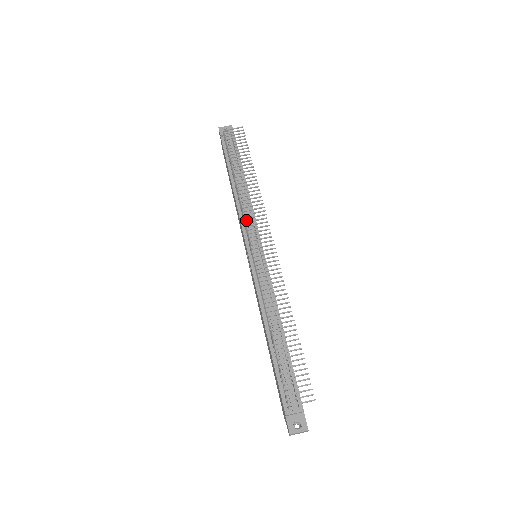
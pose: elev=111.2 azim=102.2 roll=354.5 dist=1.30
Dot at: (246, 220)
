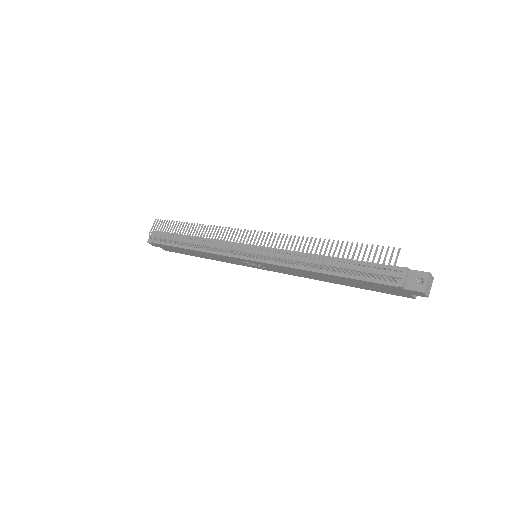
Dot at: occluded
